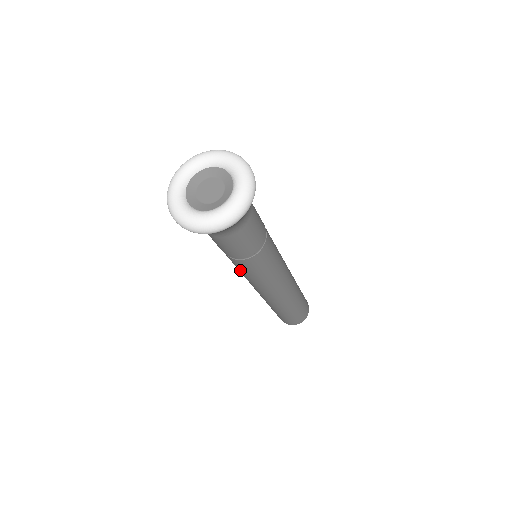
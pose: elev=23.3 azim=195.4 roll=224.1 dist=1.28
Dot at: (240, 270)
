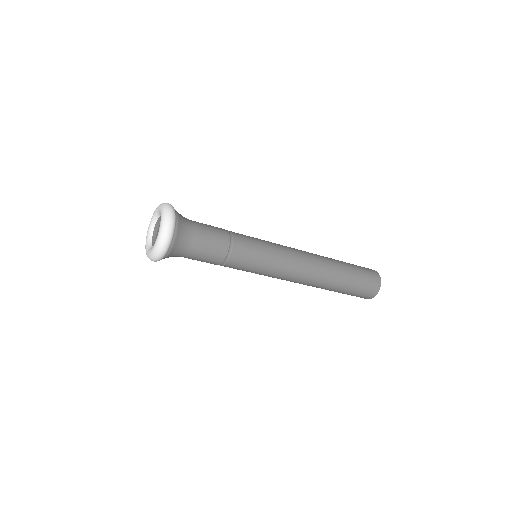
Dot at: (247, 271)
